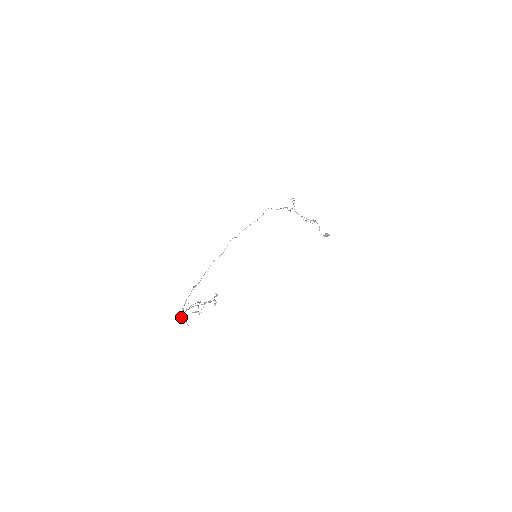
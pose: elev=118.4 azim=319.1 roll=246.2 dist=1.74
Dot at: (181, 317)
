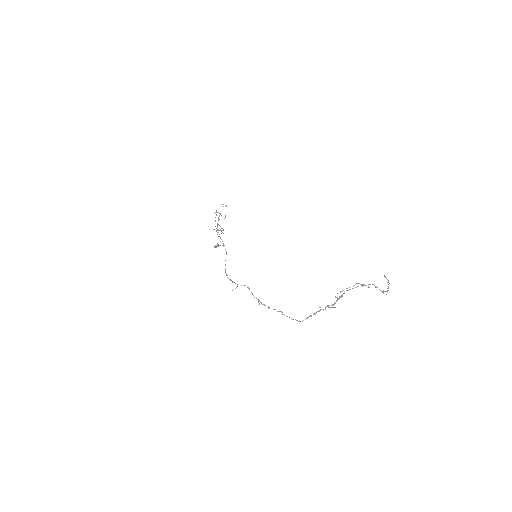
Dot at: occluded
